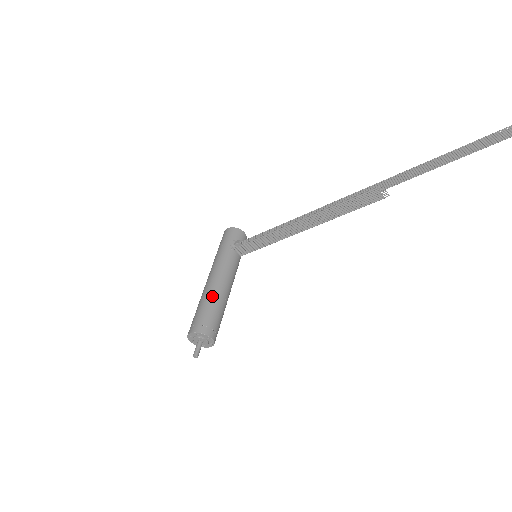
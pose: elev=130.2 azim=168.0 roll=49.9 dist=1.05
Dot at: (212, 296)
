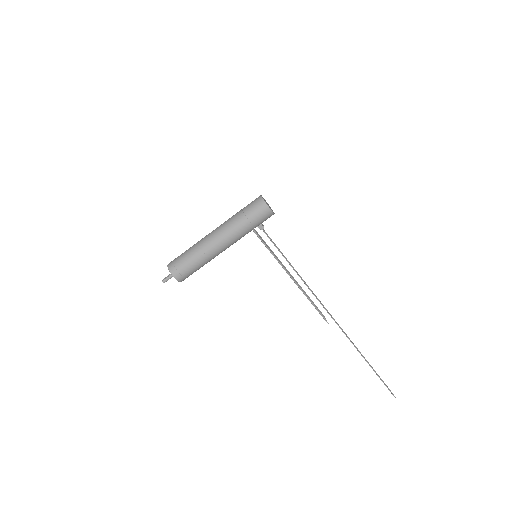
Dot at: occluded
